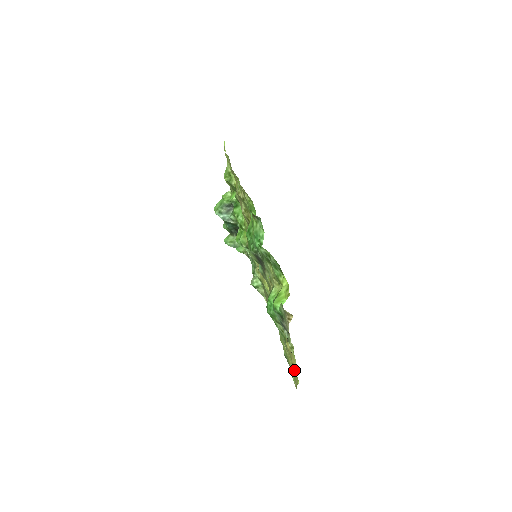
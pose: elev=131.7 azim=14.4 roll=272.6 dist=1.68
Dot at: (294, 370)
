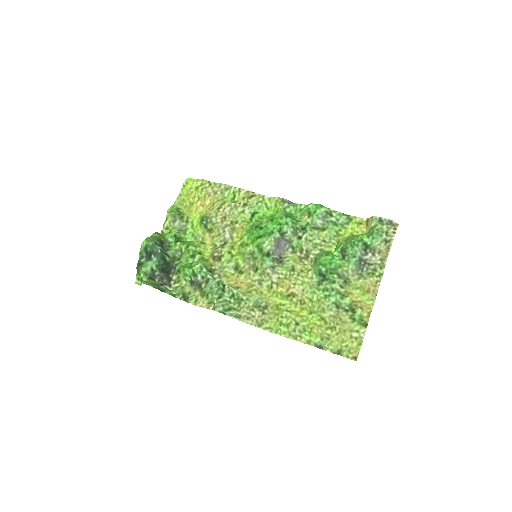
Dot at: (360, 326)
